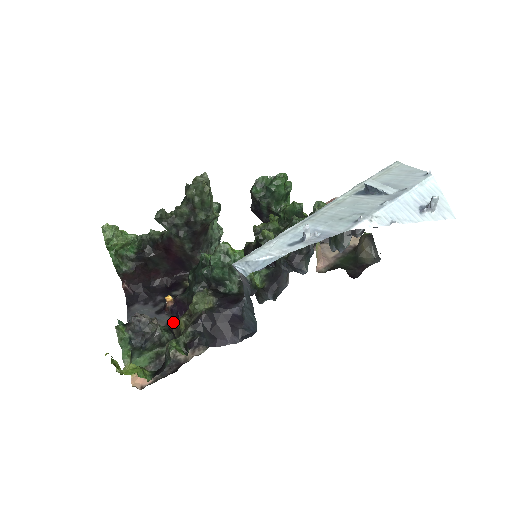
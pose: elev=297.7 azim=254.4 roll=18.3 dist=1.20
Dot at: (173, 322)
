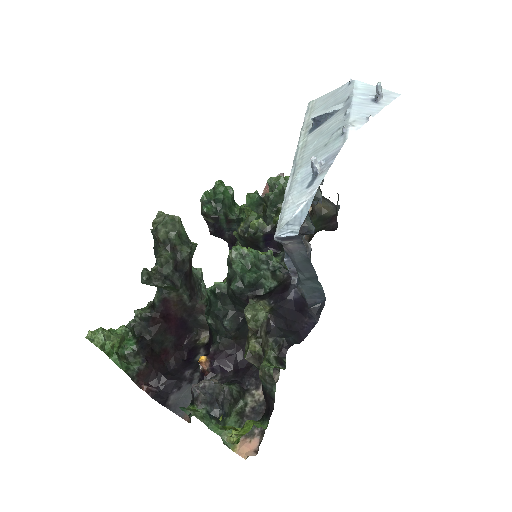
Dot at: (223, 379)
